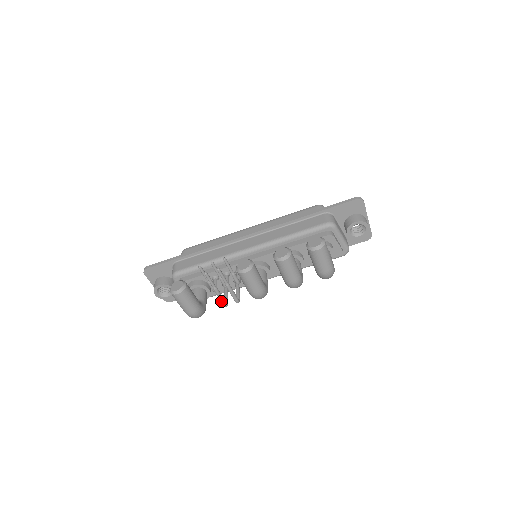
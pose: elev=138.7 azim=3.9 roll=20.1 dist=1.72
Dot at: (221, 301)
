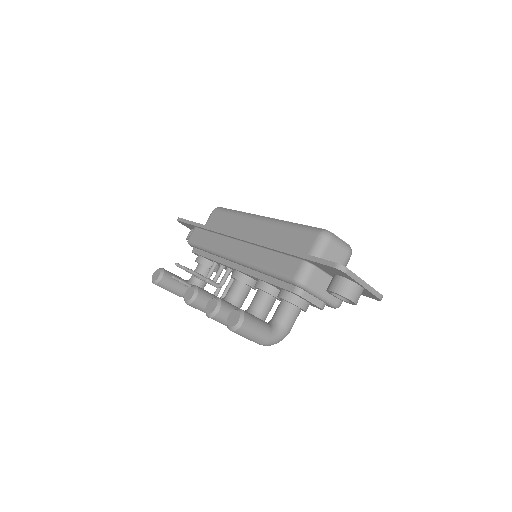
Dot at: occluded
